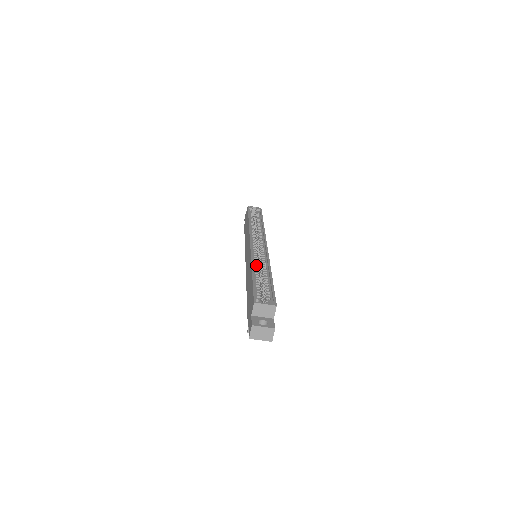
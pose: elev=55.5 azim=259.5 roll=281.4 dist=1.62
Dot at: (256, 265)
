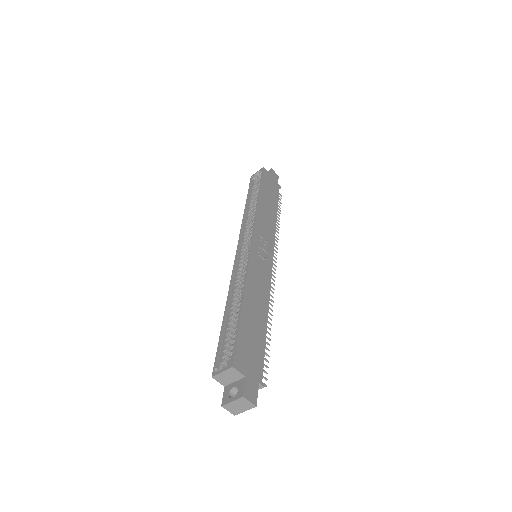
Dot at: (234, 292)
